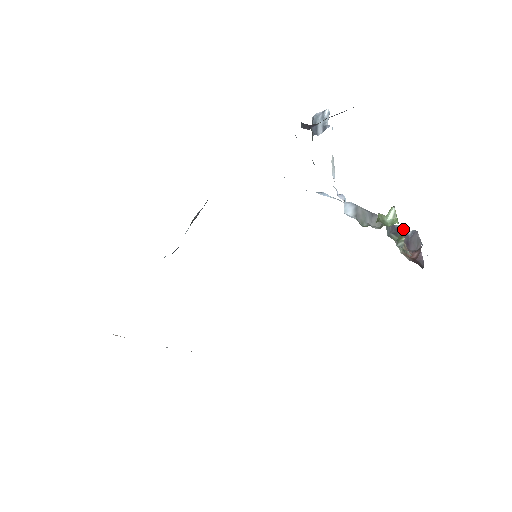
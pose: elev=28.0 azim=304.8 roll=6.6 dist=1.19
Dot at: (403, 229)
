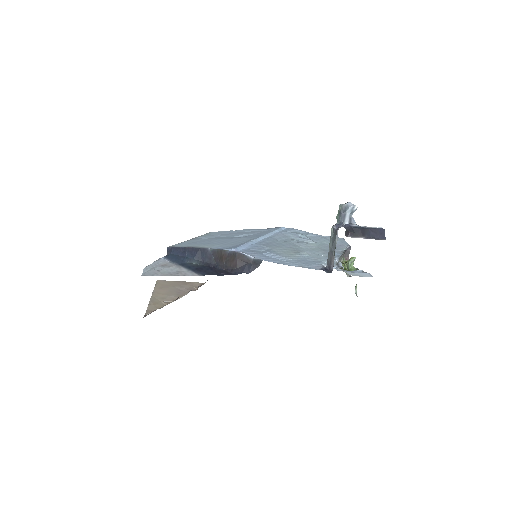
Dot at: (346, 250)
